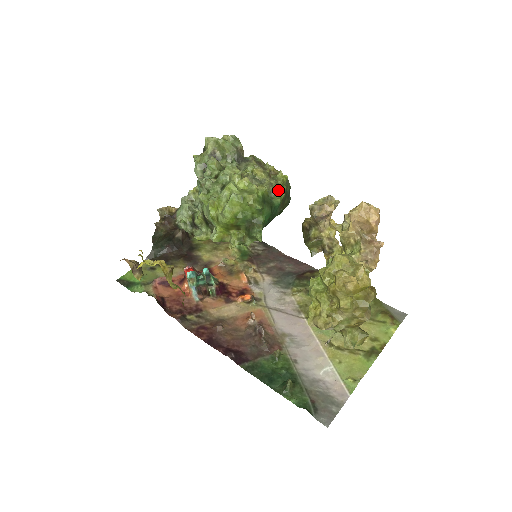
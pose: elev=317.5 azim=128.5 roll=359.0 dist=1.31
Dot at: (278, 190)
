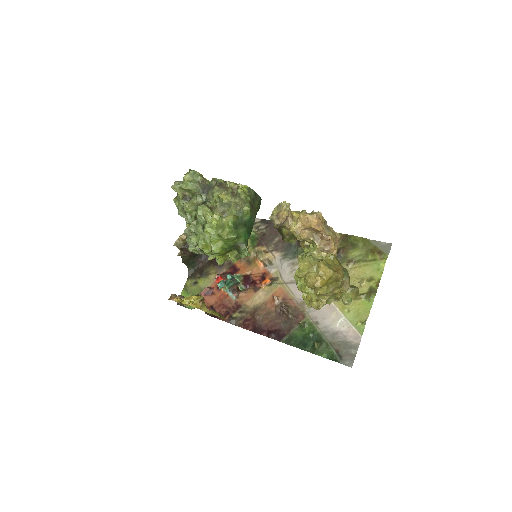
Dot at: (243, 208)
